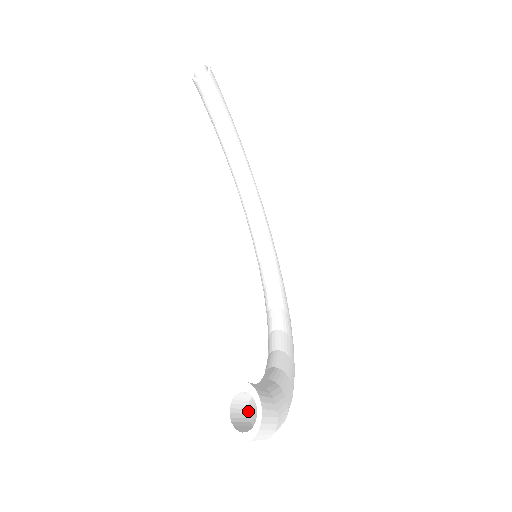
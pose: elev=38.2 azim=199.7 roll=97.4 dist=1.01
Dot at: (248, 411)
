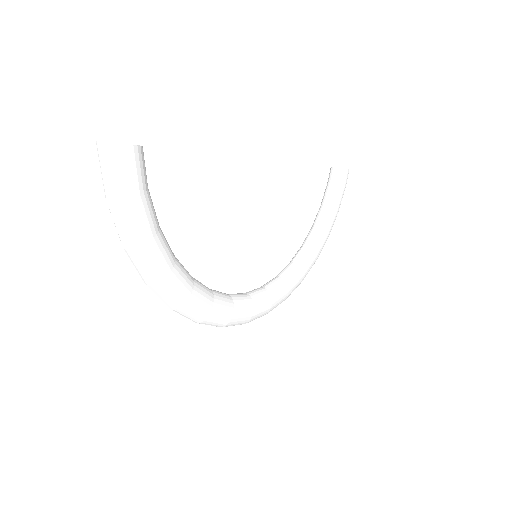
Dot at: occluded
